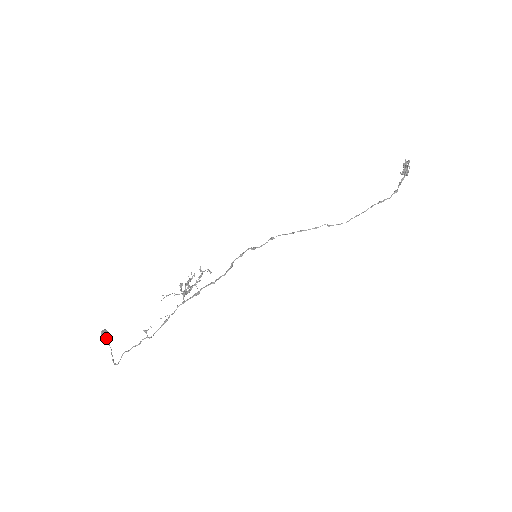
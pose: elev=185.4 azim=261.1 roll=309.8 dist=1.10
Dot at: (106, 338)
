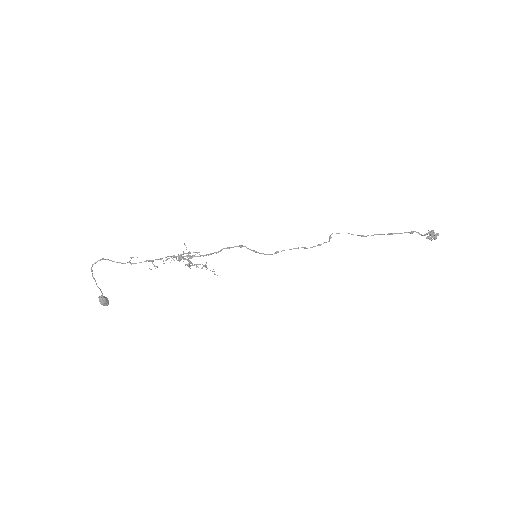
Dot at: (103, 296)
